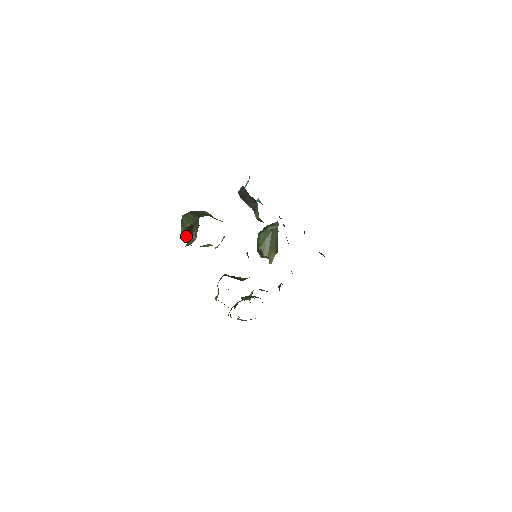
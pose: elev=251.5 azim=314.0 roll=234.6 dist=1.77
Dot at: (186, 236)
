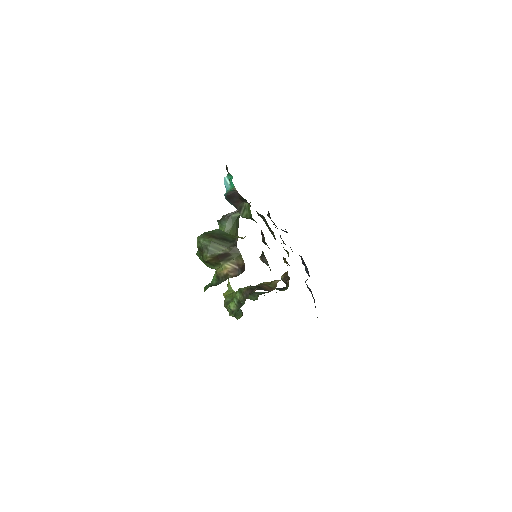
Dot at: (213, 263)
